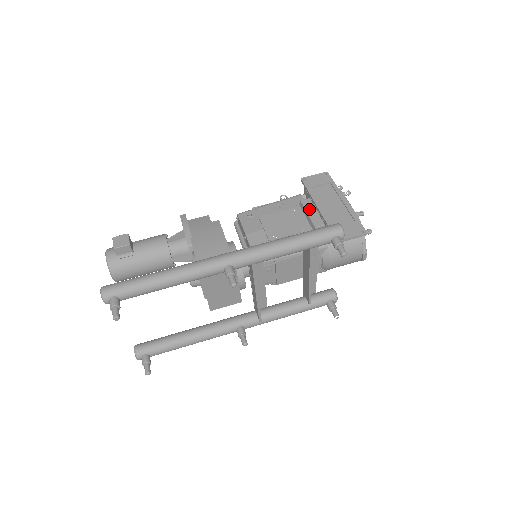
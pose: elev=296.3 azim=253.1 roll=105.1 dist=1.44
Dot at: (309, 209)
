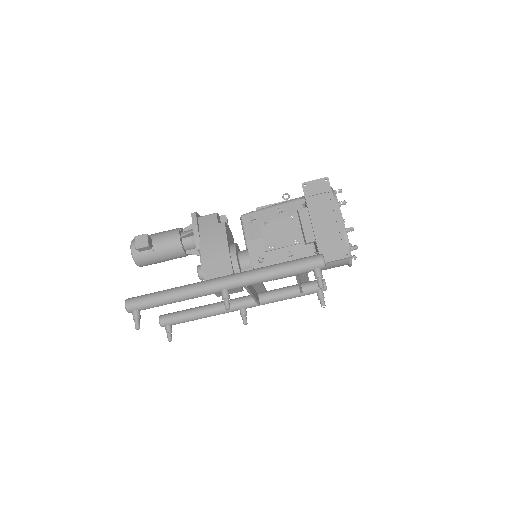
Dot at: (304, 221)
